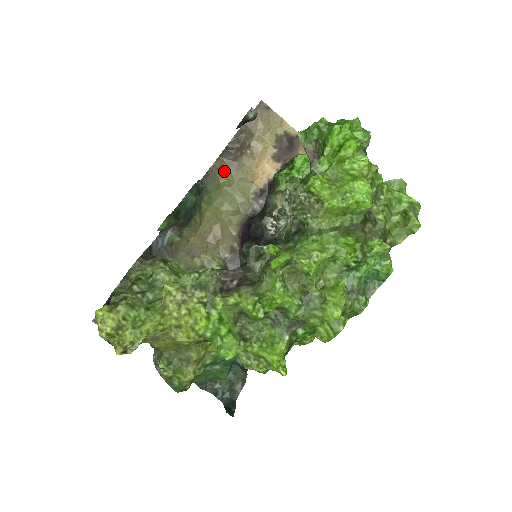
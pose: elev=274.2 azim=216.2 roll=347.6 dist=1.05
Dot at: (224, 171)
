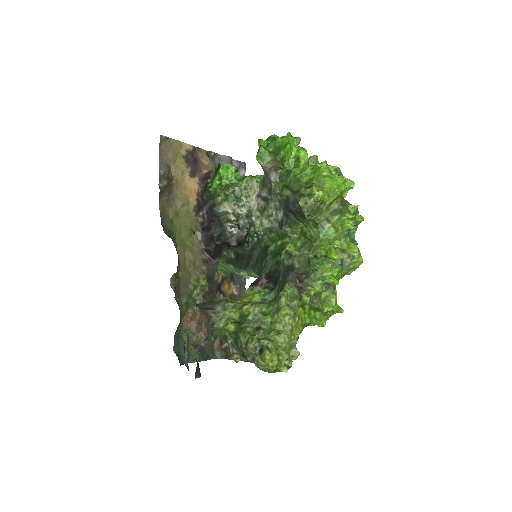
Dot at: (168, 207)
